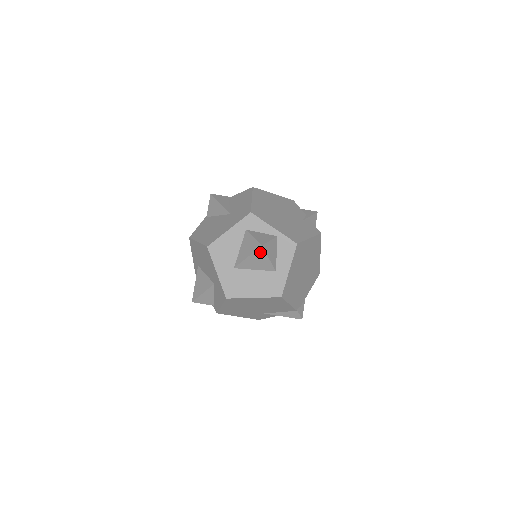
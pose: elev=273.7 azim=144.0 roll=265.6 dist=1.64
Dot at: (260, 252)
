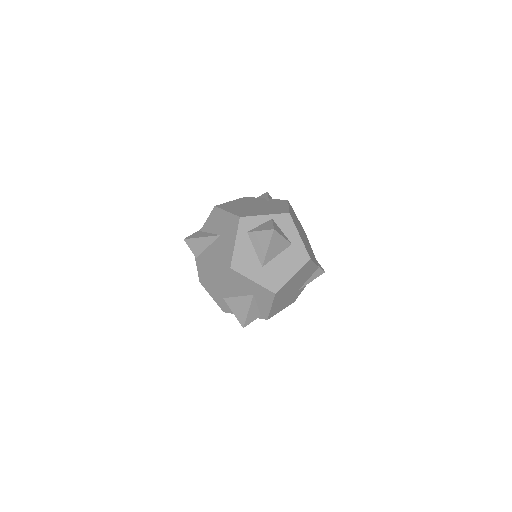
Dot at: (275, 236)
